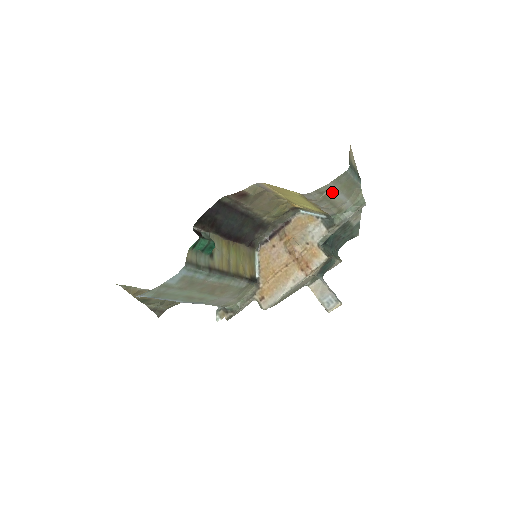
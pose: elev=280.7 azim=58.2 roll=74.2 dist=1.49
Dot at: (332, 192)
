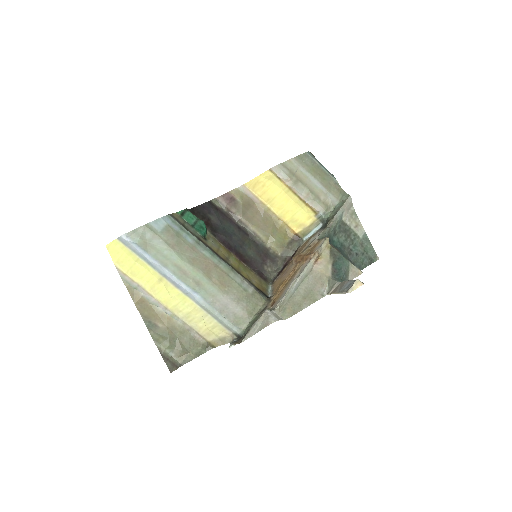
Dot at: (303, 174)
